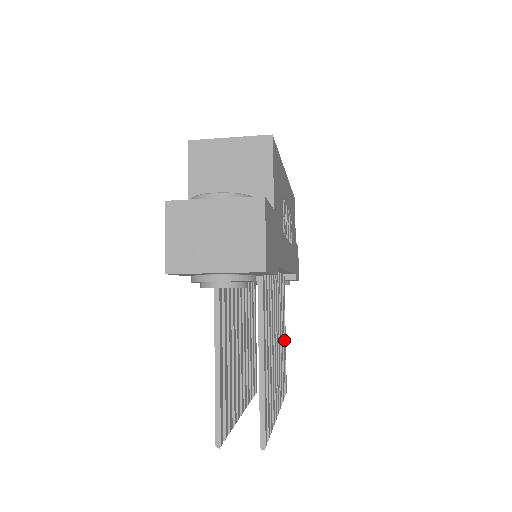
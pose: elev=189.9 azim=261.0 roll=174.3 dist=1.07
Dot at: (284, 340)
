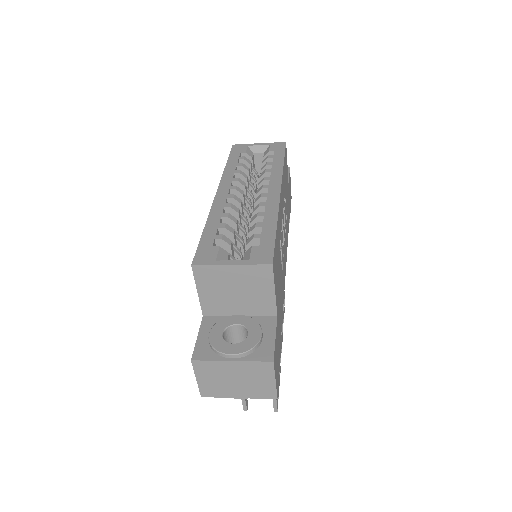
Dot at: occluded
